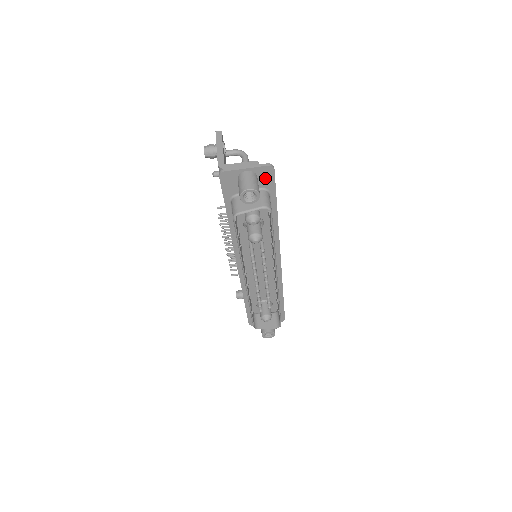
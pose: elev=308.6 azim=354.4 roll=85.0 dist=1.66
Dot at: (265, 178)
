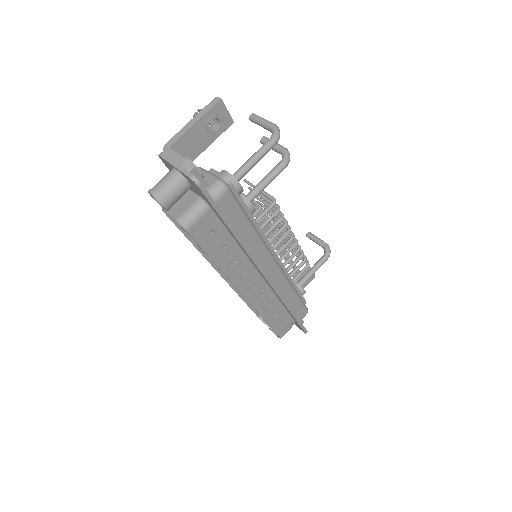
Dot at: (197, 189)
